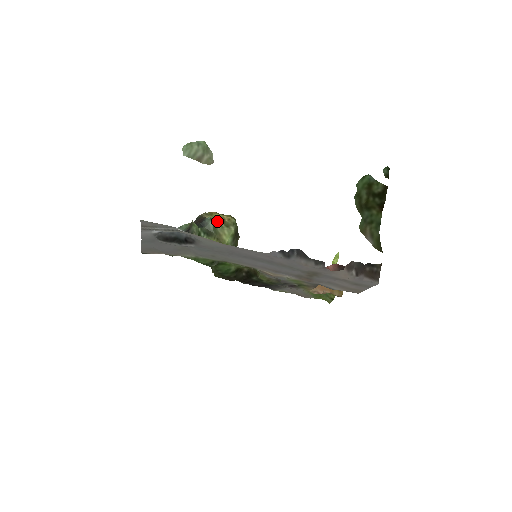
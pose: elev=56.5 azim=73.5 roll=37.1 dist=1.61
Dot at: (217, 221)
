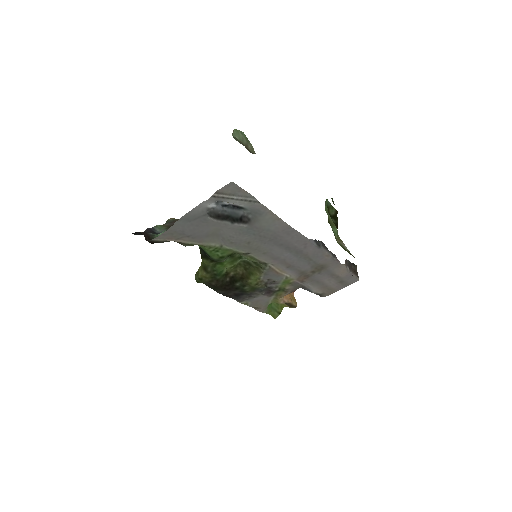
Dot at: occluded
